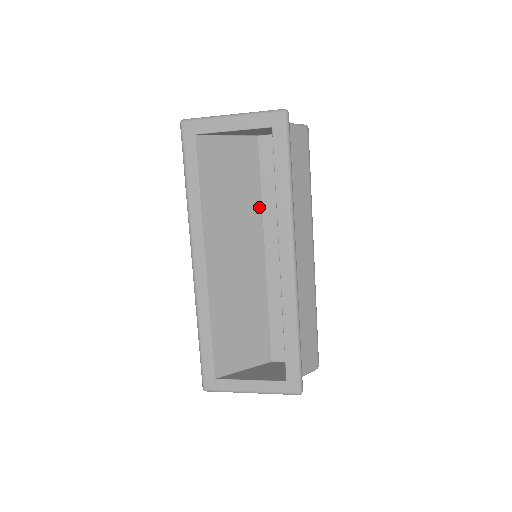
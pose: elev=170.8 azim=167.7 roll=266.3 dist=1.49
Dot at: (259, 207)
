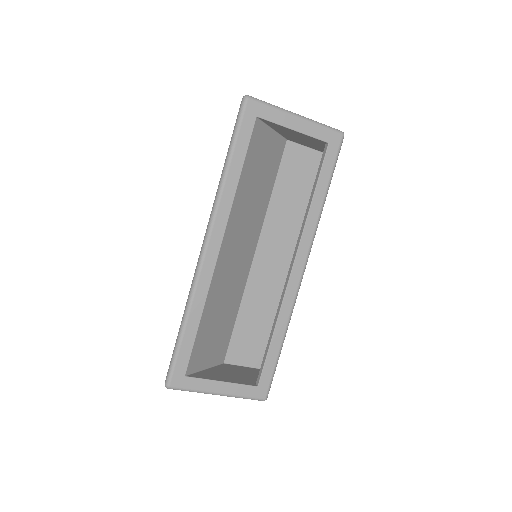
Dot at: (265, 208)
